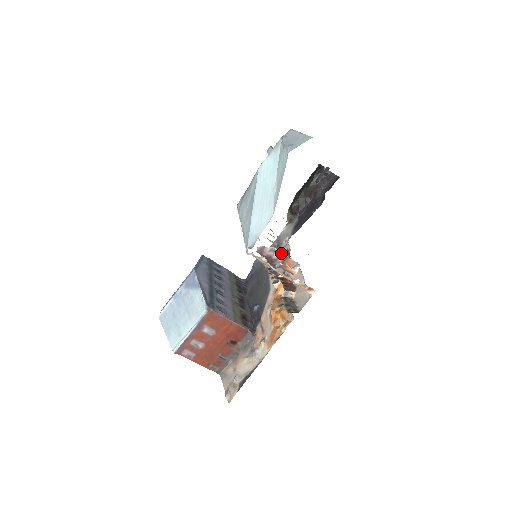
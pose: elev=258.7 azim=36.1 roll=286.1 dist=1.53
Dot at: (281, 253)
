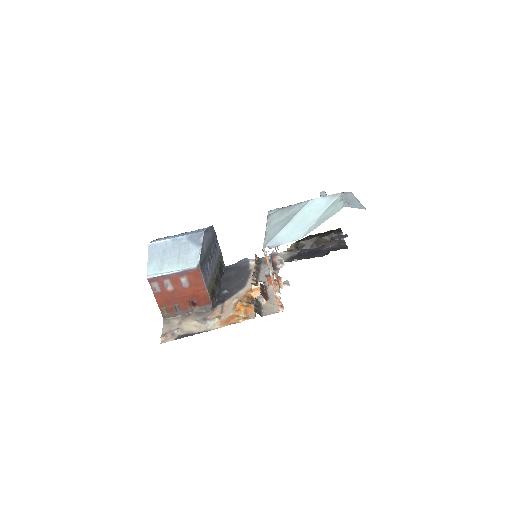
Dot at: occluded
